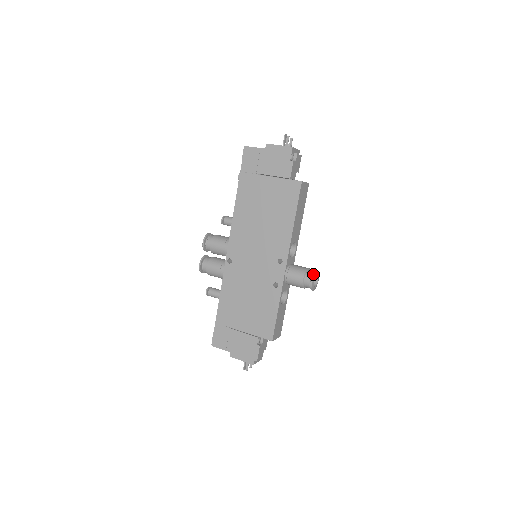
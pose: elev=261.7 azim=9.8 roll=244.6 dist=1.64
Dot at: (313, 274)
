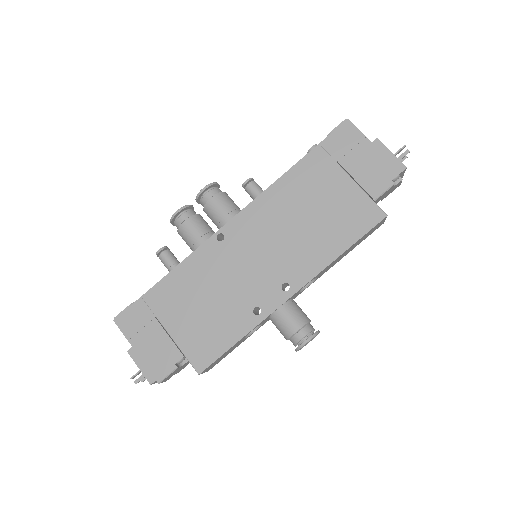
Dot at: (314, 333)
